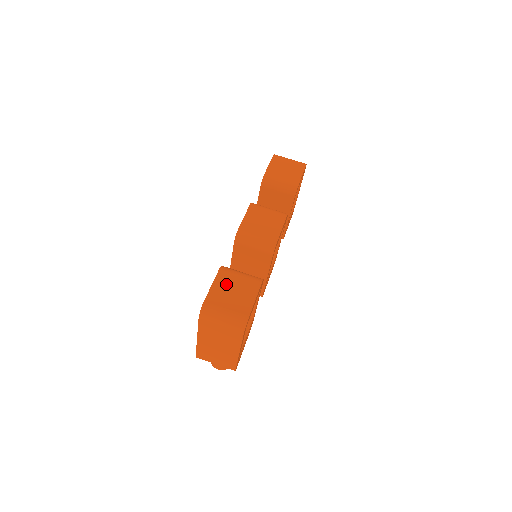
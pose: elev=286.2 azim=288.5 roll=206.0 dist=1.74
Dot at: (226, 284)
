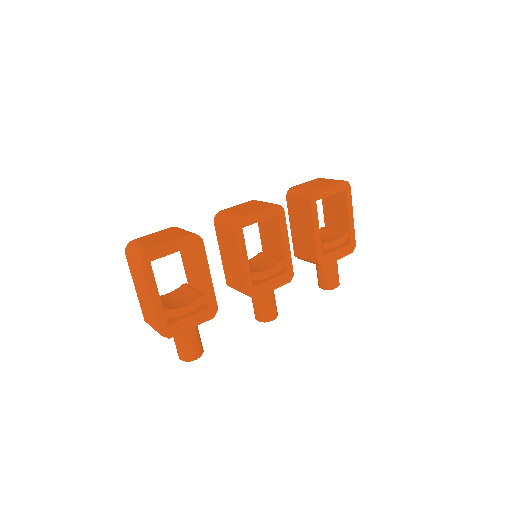
Dot at: (163, 233)
